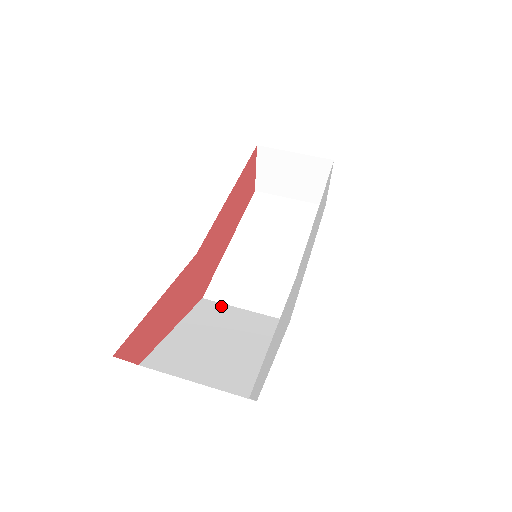
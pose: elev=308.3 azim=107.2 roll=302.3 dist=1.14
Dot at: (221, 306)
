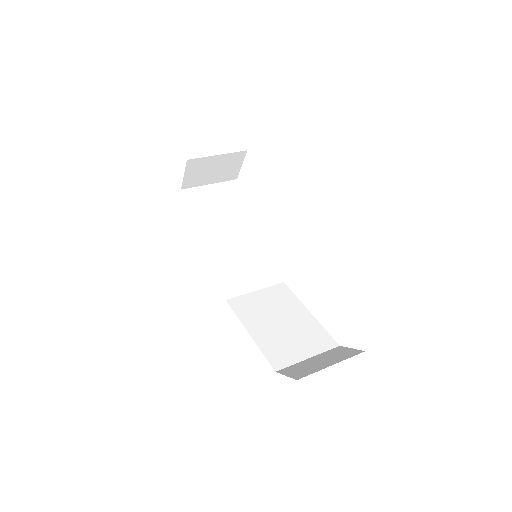
Dot at: (243, 298)
